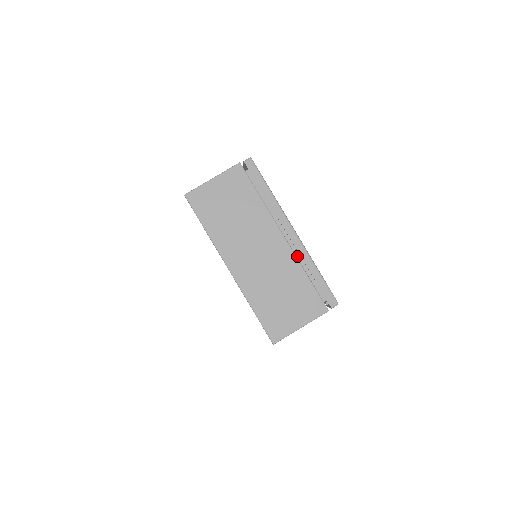
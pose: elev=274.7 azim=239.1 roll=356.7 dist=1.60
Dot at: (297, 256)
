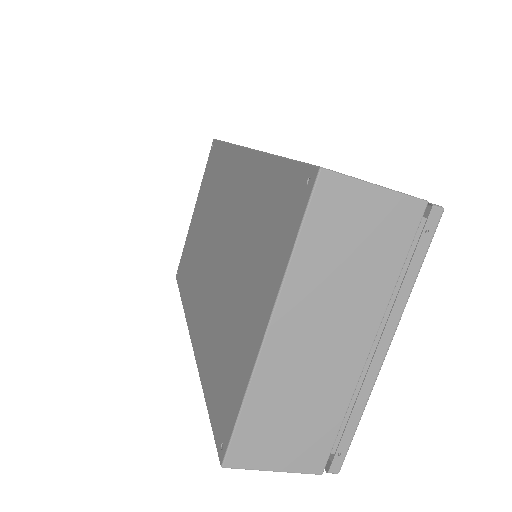
Dot at: occluded
